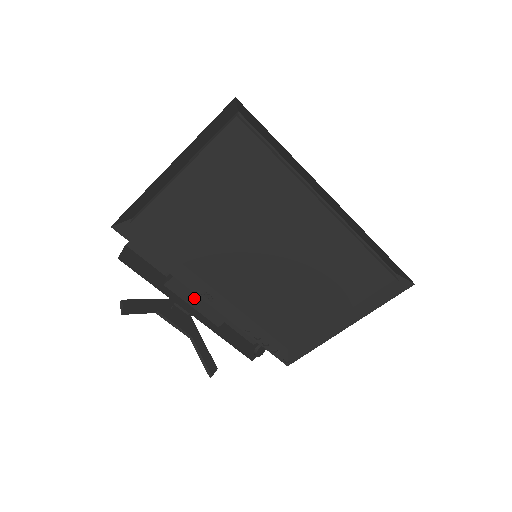
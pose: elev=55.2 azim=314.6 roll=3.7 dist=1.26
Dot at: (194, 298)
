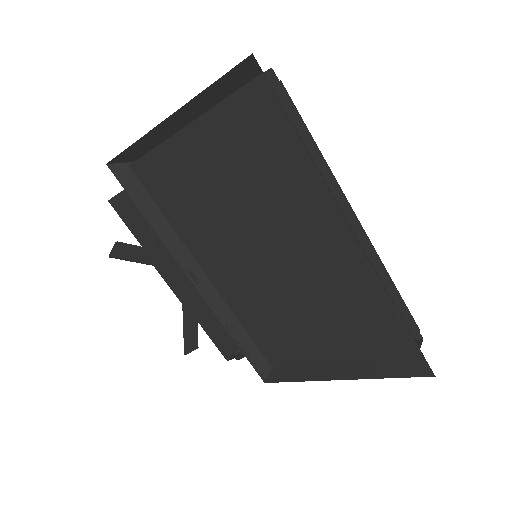
Dot at: (182, 271)
